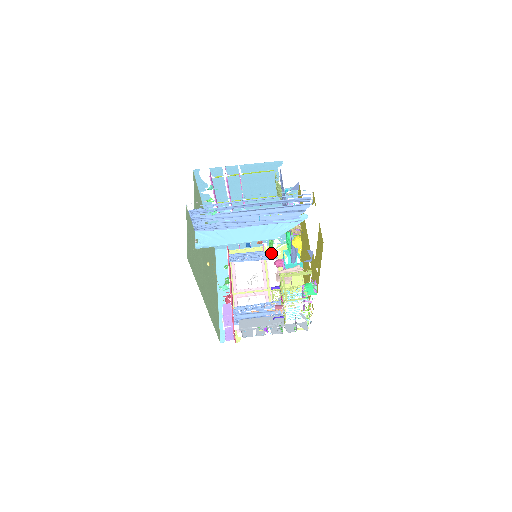
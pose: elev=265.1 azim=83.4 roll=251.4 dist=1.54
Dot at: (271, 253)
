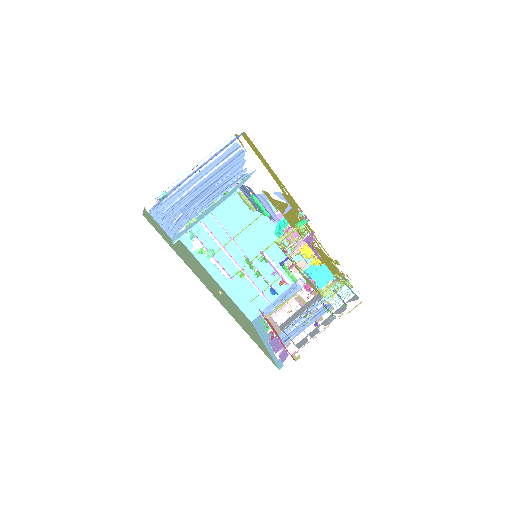
Dot at: (296, 282)
